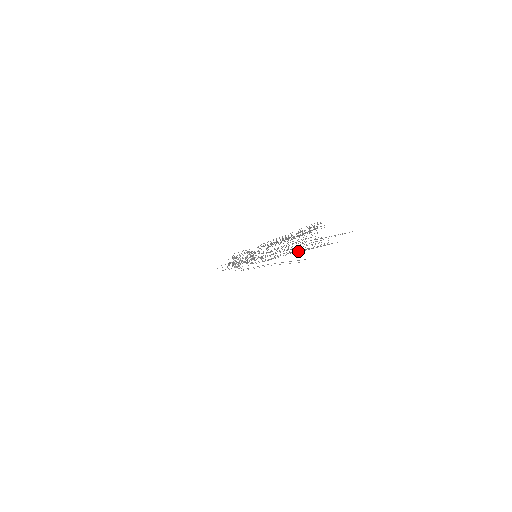
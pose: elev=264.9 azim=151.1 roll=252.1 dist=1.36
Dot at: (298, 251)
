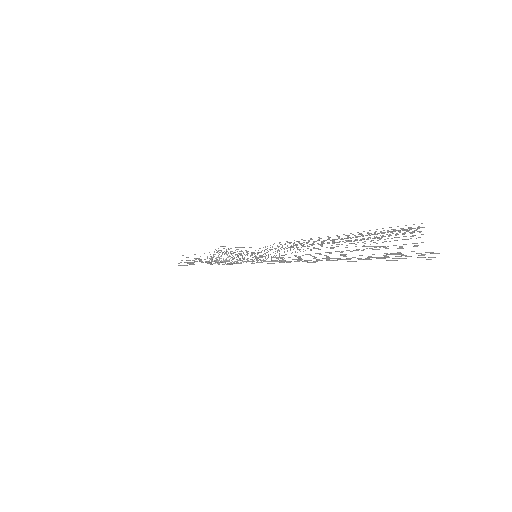
Dot at: (346, 258)
